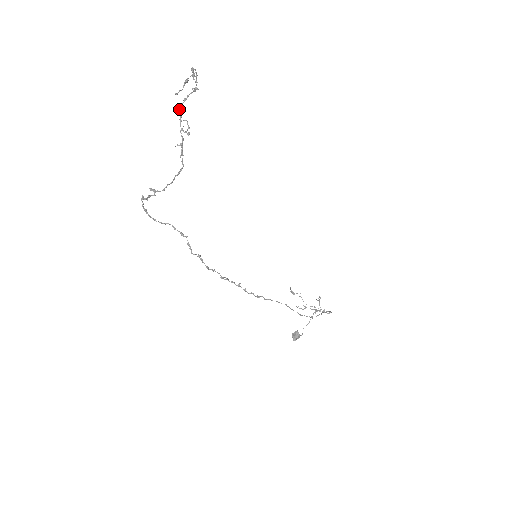
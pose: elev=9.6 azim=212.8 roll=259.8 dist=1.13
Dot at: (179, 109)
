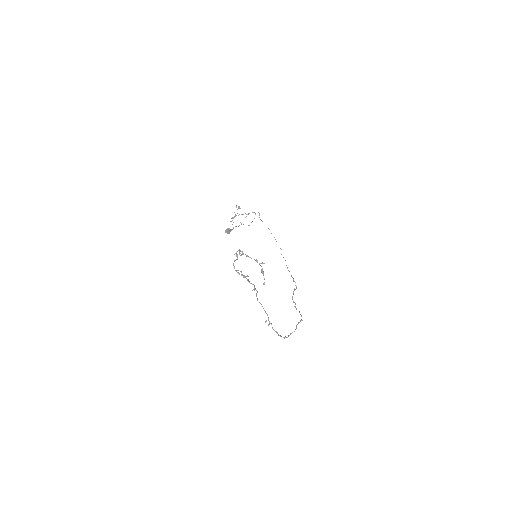
Dot at: (239, 274)
